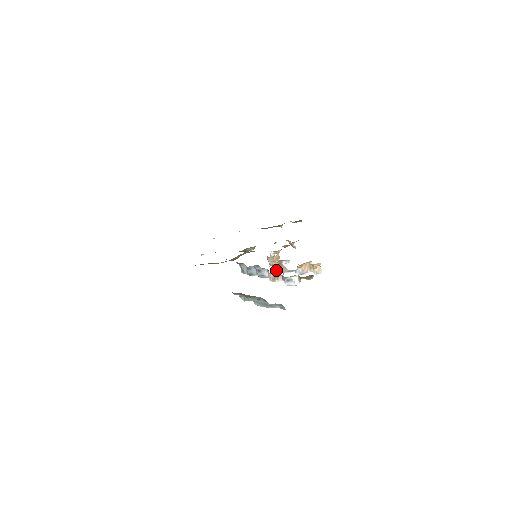
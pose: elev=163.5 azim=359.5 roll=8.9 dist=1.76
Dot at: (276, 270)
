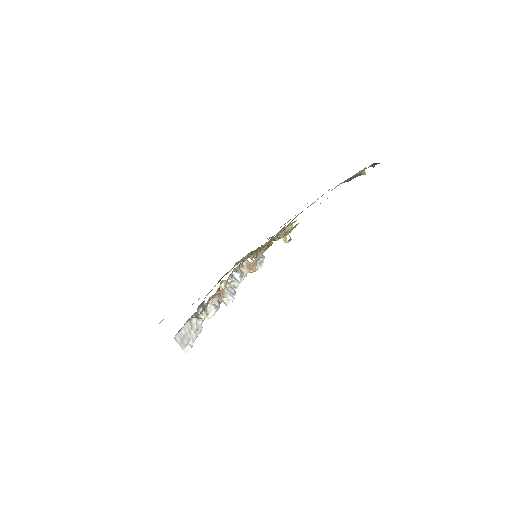
Dot at: occluded
